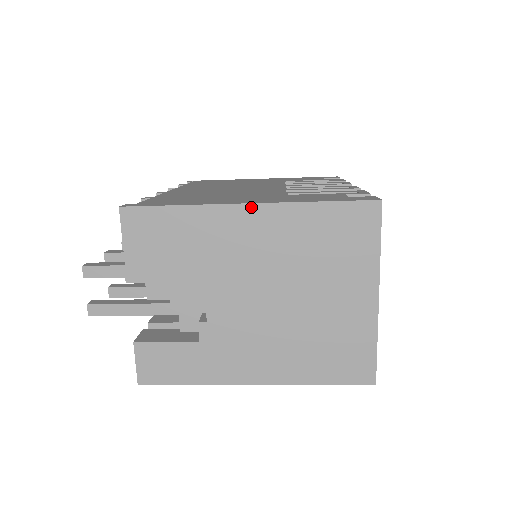
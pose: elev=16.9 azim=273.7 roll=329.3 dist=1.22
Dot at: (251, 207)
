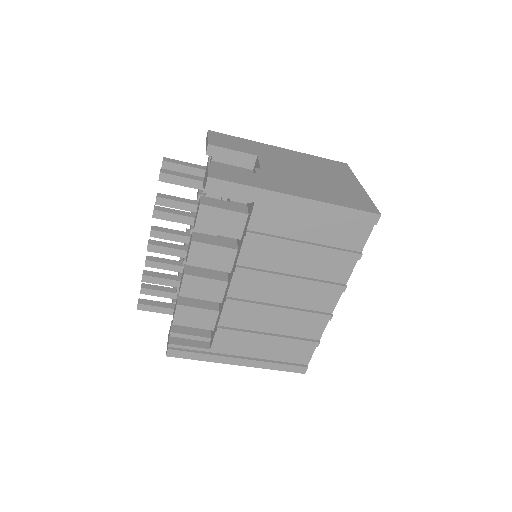
Dot at: (282, 148)
